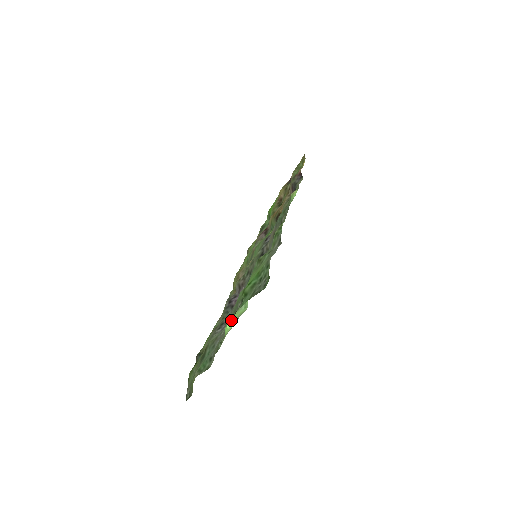
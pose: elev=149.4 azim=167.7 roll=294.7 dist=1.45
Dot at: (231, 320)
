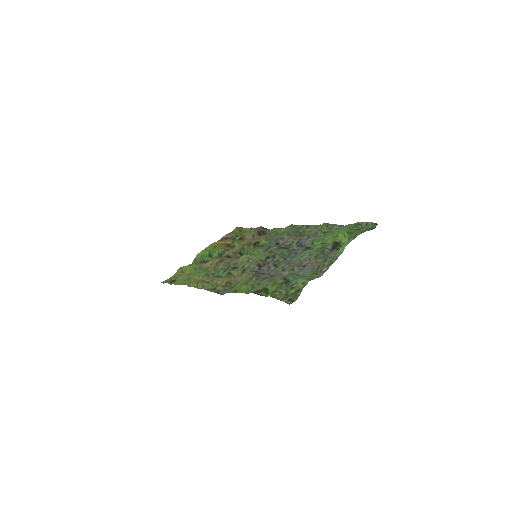
Dot at: (343, 245)
